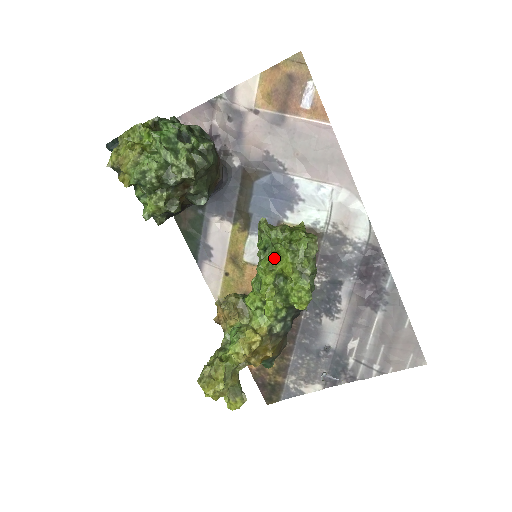
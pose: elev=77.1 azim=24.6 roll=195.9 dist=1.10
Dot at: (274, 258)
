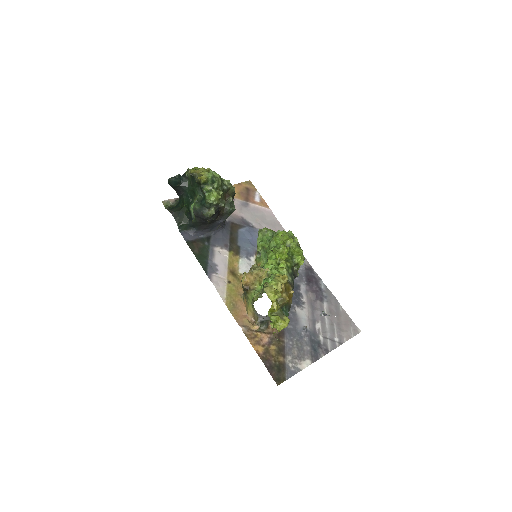
Dot at: (281, 234)
